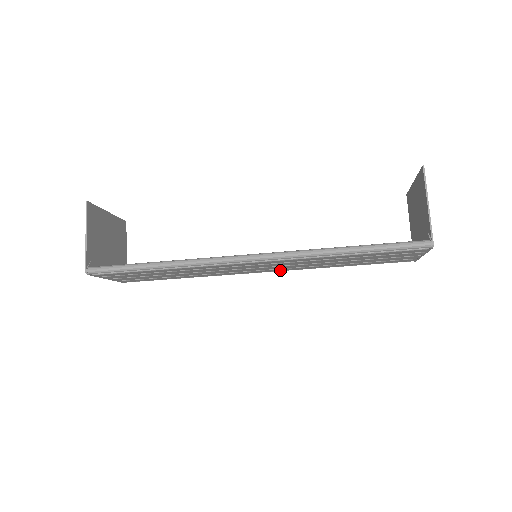
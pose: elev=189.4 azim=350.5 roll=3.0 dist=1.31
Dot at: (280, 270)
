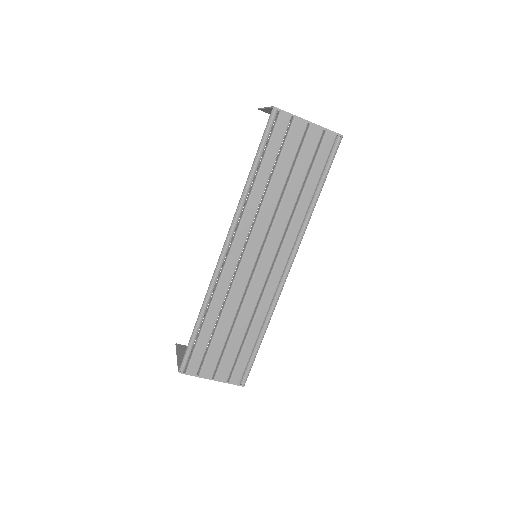
Dot at: (289, 250)
